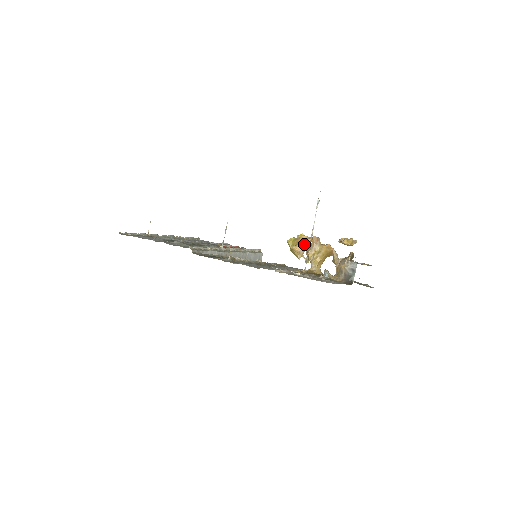
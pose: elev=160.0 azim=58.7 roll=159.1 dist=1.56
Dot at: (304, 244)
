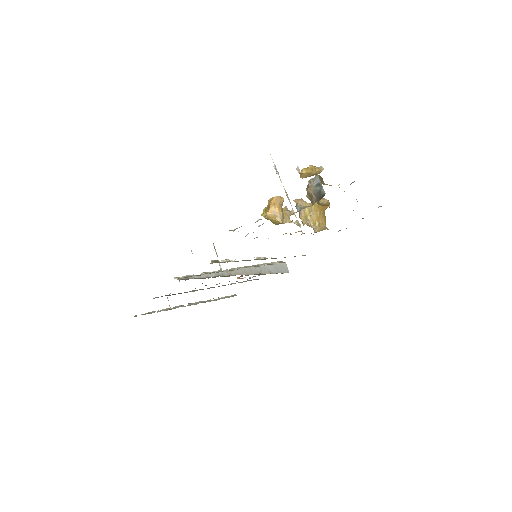
Dot at: (273, 204)
